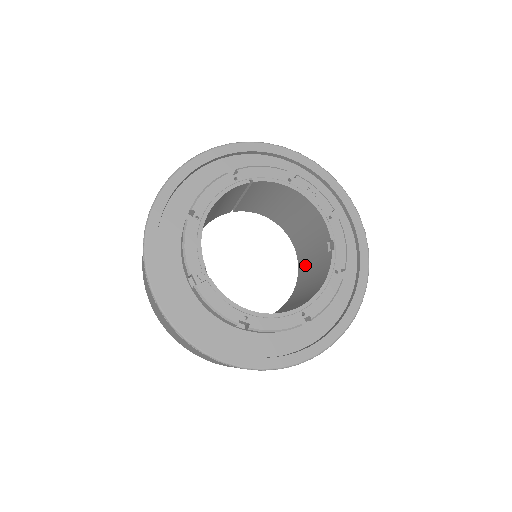
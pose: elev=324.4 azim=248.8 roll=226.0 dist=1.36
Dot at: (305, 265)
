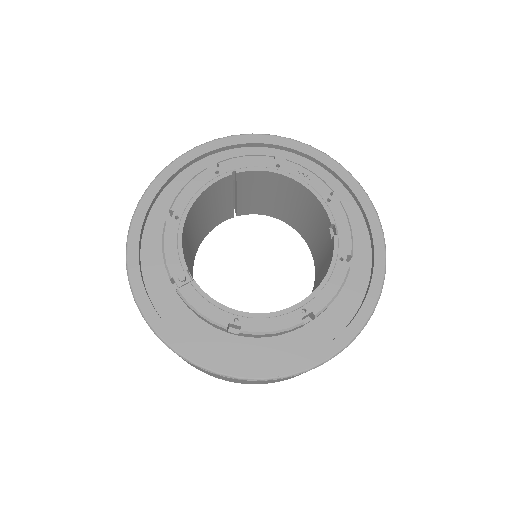
Dot at: (318, 262)
